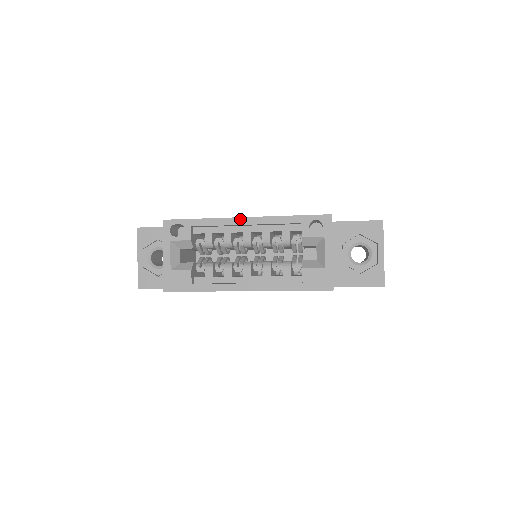
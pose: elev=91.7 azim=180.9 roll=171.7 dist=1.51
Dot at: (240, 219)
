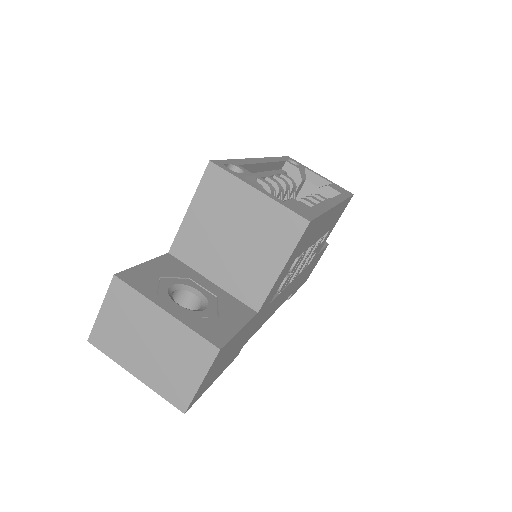
Dot at: (257, 159)
